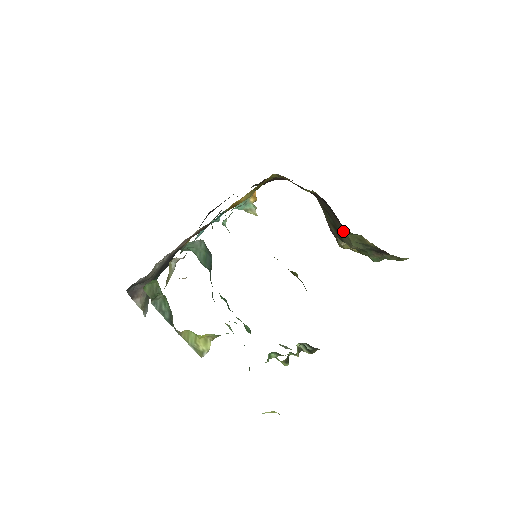
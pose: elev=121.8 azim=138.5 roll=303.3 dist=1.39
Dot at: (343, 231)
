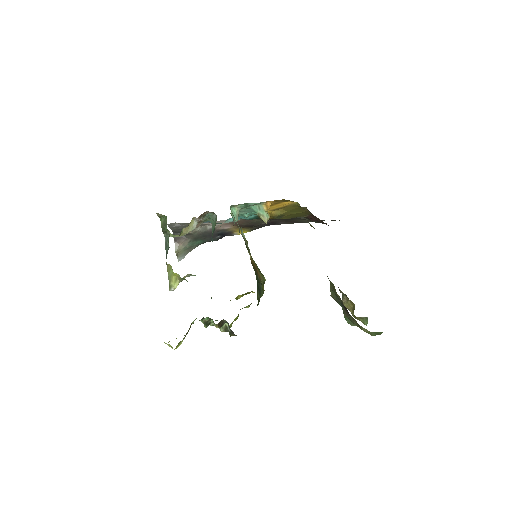
Dot at: occluded
